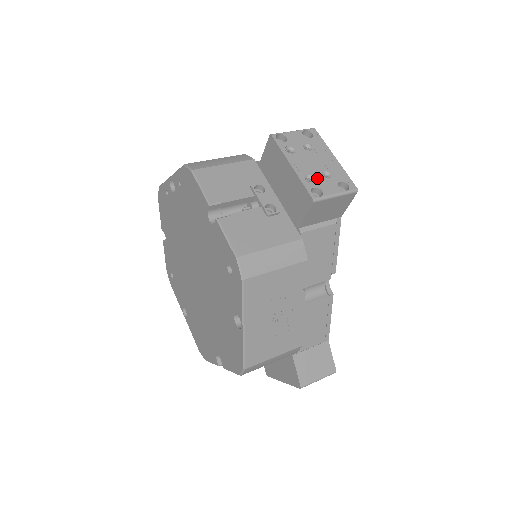
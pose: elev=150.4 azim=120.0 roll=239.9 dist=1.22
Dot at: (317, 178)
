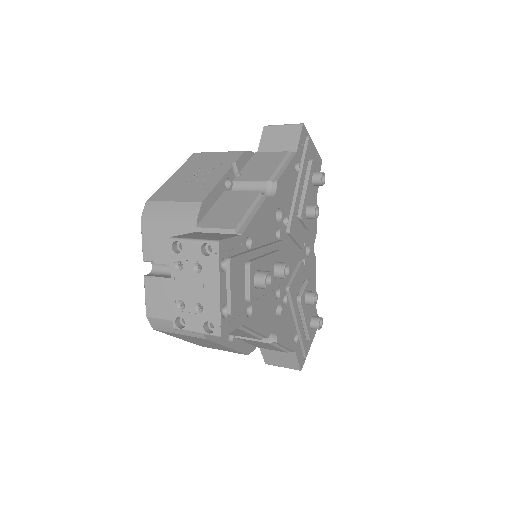
Dot at: occluded
